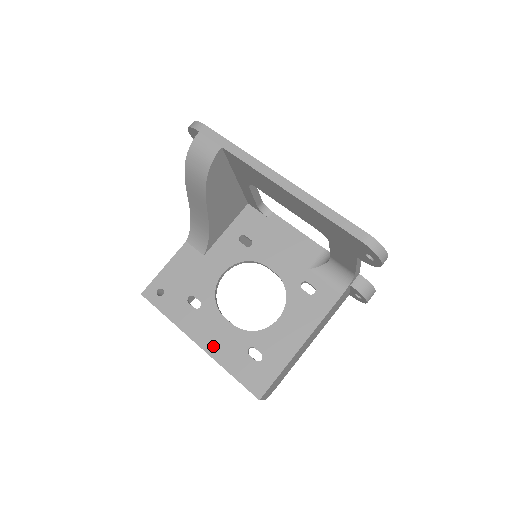
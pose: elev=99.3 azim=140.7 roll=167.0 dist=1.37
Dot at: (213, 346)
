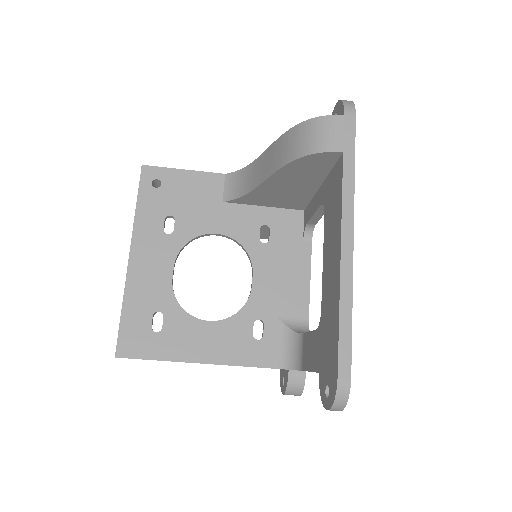
Dot at: (138, 274)
